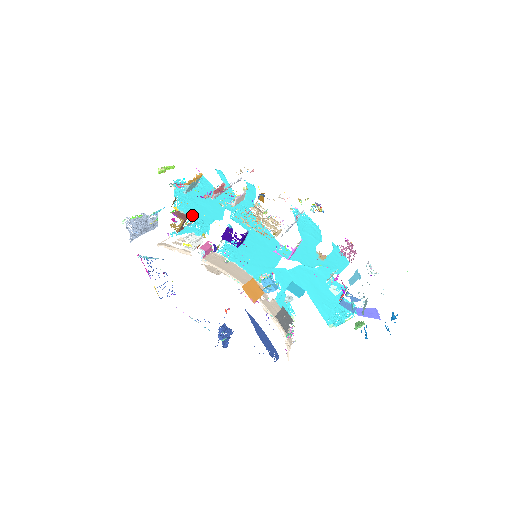
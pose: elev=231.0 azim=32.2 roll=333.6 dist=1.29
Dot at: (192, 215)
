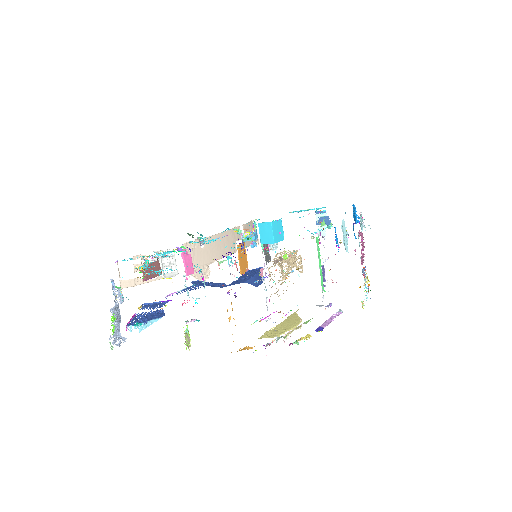
Dot at: occluded
